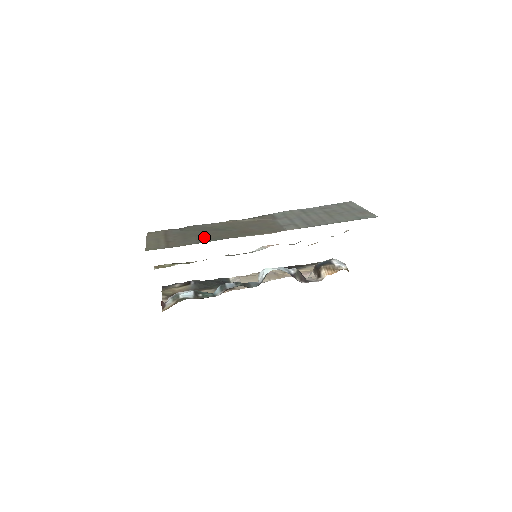
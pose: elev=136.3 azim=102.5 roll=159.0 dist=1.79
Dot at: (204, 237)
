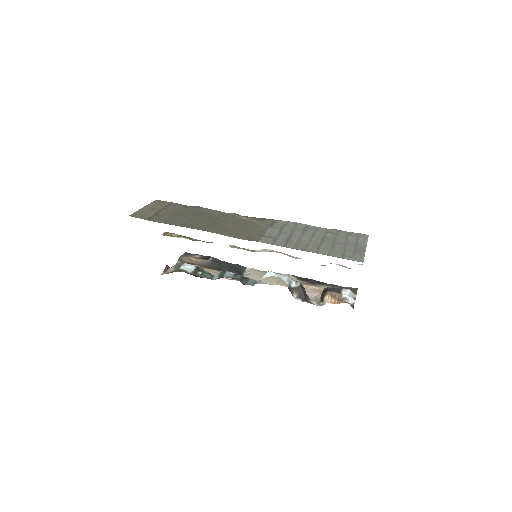
Dot at: (187, 221)
